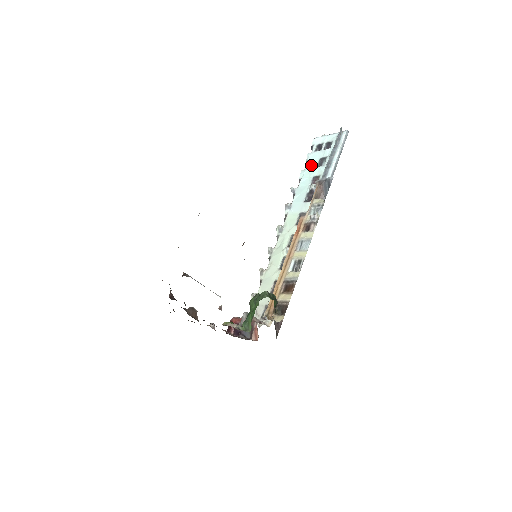
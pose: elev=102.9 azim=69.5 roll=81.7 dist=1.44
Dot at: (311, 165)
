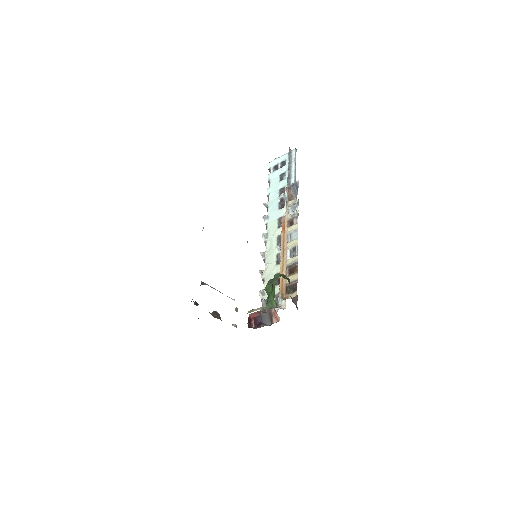
Dot at: (274, 182)
